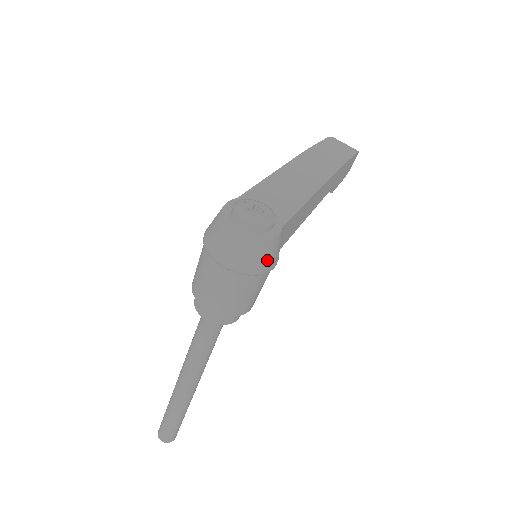
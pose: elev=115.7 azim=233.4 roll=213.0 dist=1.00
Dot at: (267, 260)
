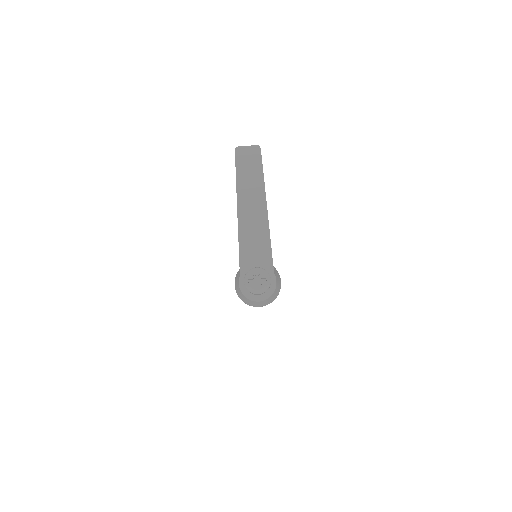
Dot at: (279, 289)
